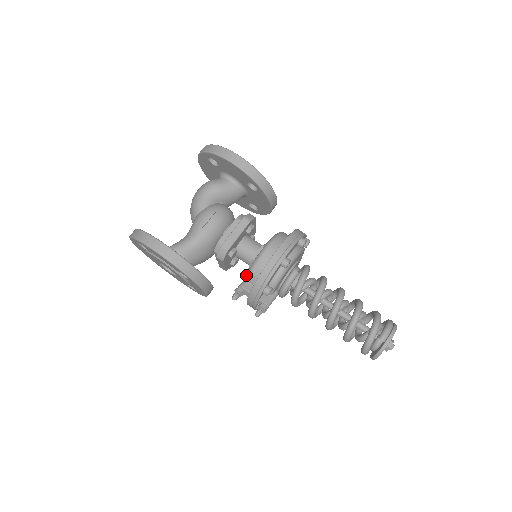
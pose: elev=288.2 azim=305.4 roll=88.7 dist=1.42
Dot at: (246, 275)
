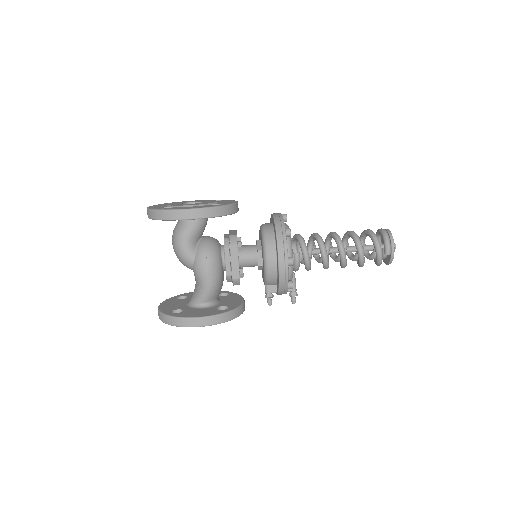
Dot at: (265, 282)
